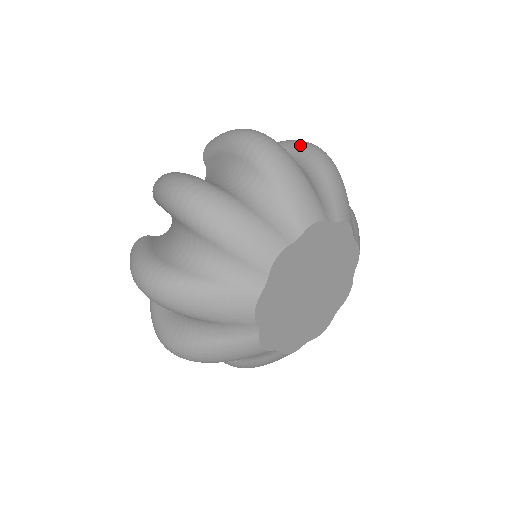
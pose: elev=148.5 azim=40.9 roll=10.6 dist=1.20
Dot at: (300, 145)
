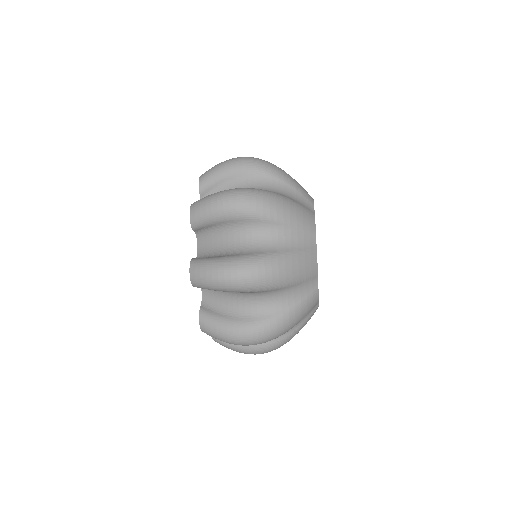
Dot at: occluded
